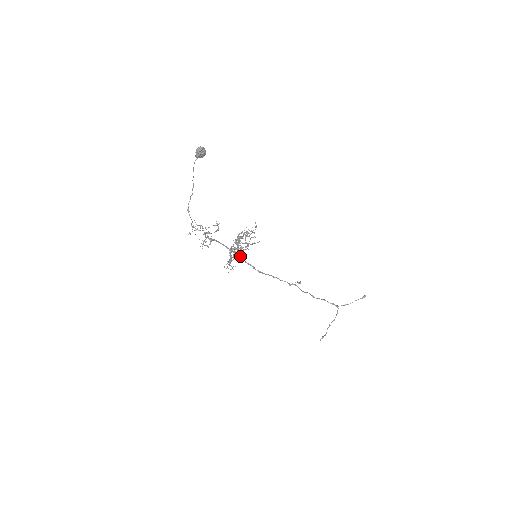
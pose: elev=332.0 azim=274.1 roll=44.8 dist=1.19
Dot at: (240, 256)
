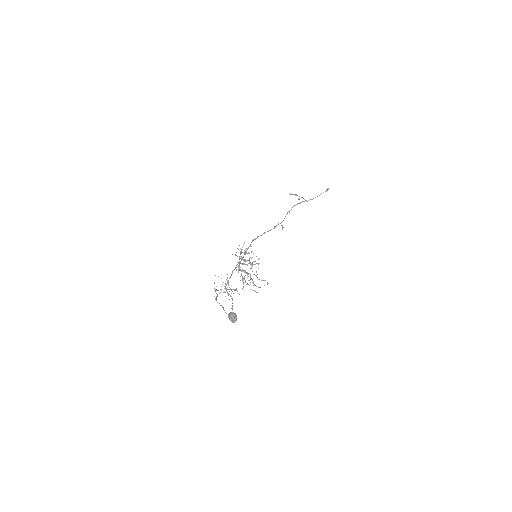
Dot at: (255, 291)
